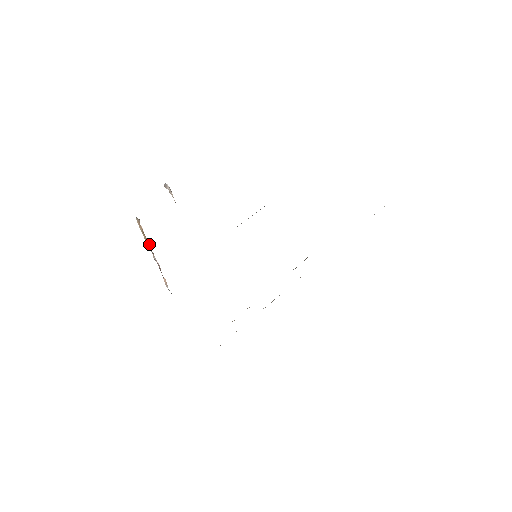
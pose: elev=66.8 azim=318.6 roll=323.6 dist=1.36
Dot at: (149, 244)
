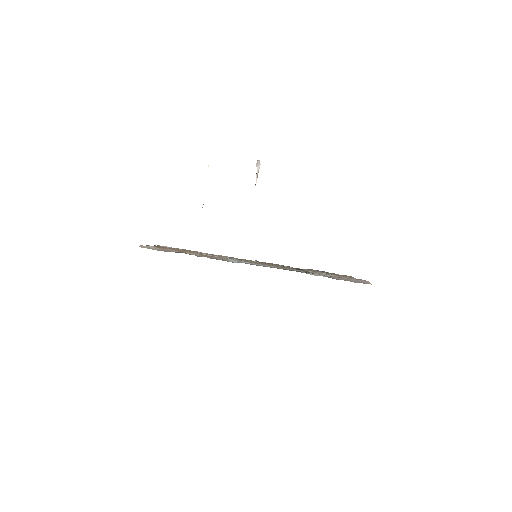
Dot at: occluded
